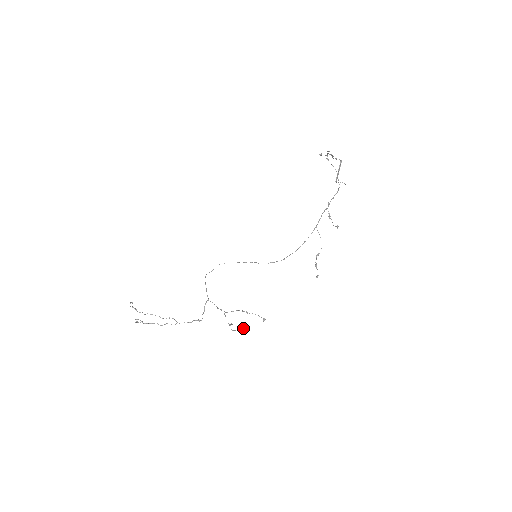
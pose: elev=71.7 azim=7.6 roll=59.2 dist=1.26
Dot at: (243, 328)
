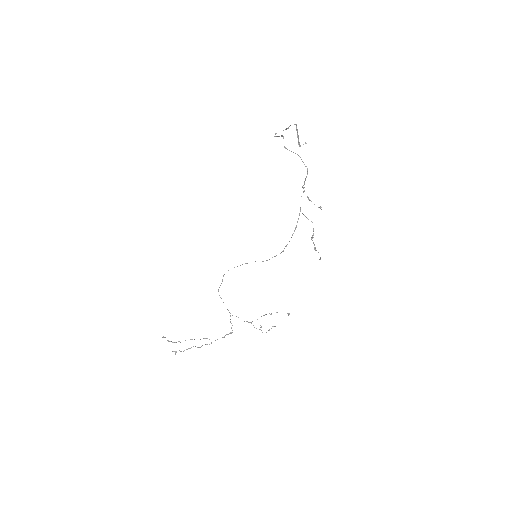
Dot at: occluded
